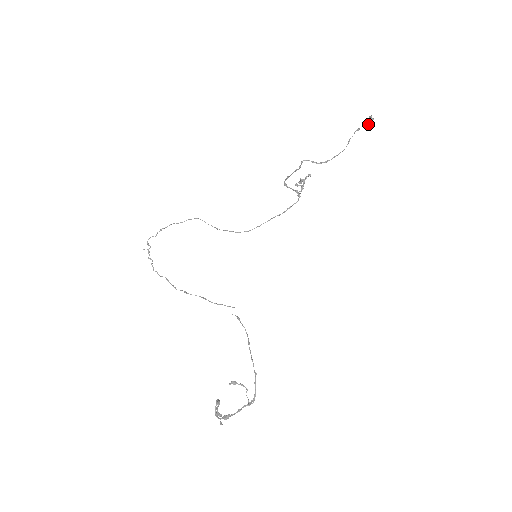
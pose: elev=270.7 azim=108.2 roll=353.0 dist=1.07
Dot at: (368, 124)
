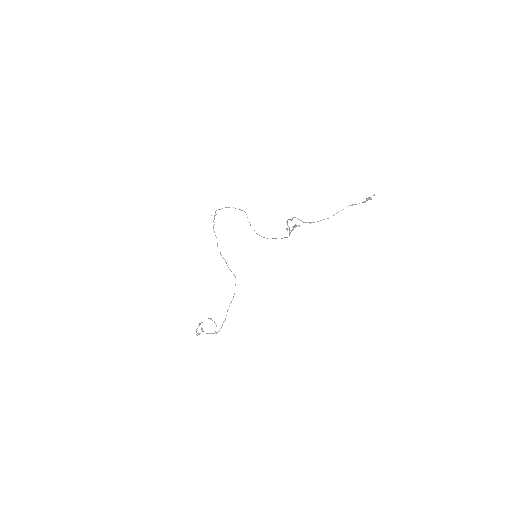
Dot at: (364, 202)
